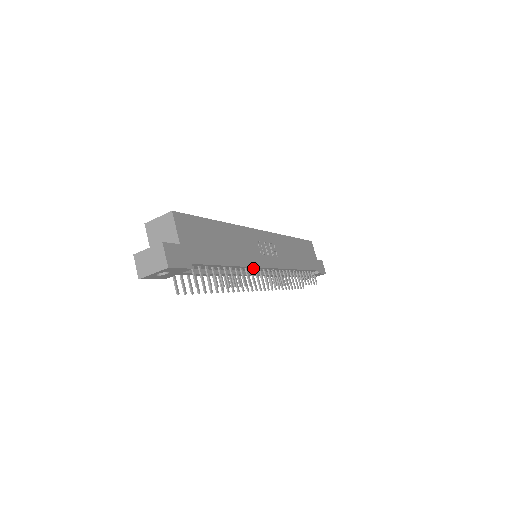
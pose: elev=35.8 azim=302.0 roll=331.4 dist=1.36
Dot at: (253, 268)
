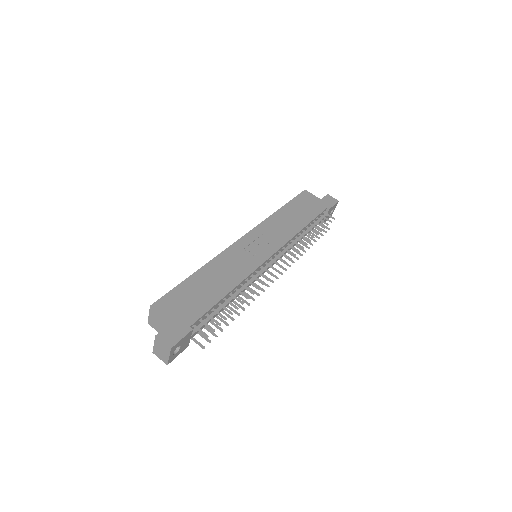
Dot at: (253, 273)
